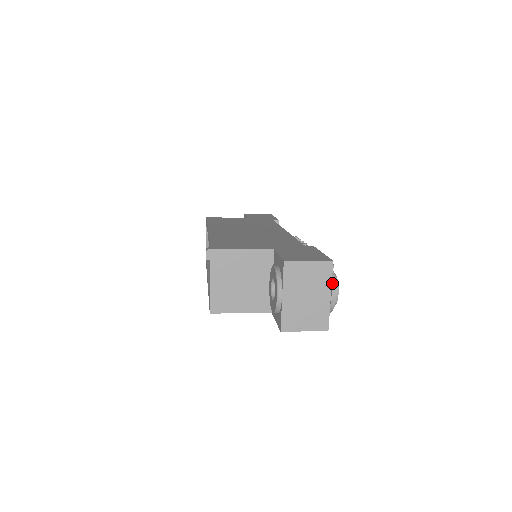
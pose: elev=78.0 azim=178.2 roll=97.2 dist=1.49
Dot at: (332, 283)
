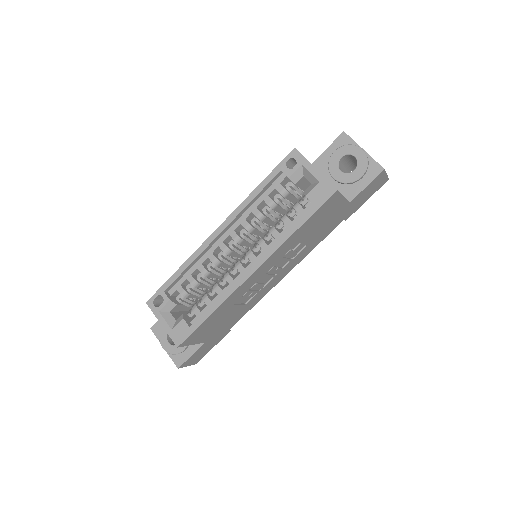
Dot at: occluded
